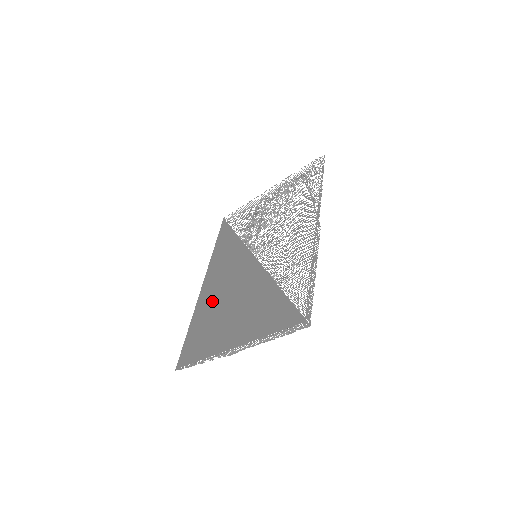
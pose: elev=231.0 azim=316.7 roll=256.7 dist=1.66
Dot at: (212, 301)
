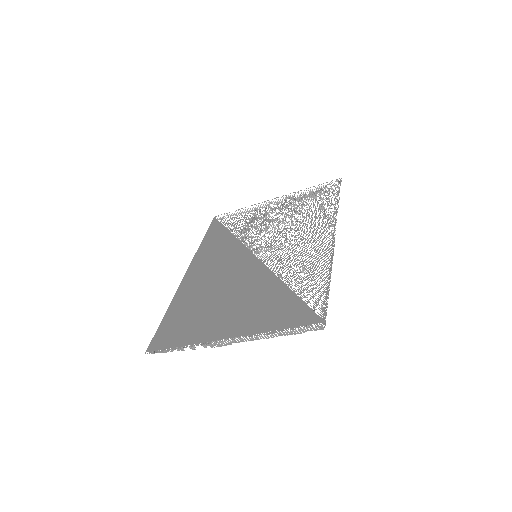
Dot at: (199, 291)
